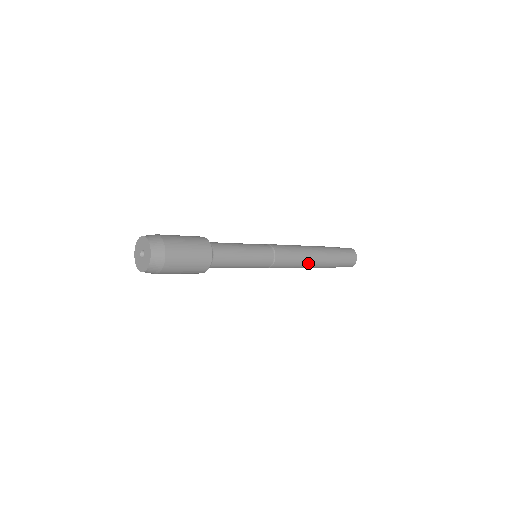
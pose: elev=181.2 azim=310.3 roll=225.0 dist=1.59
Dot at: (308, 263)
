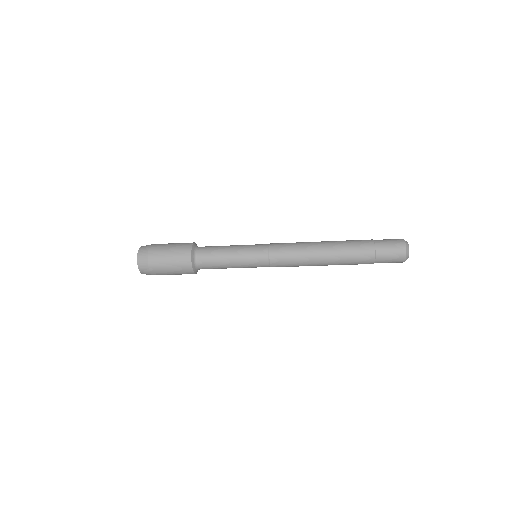
Dot at: (320, 257)
